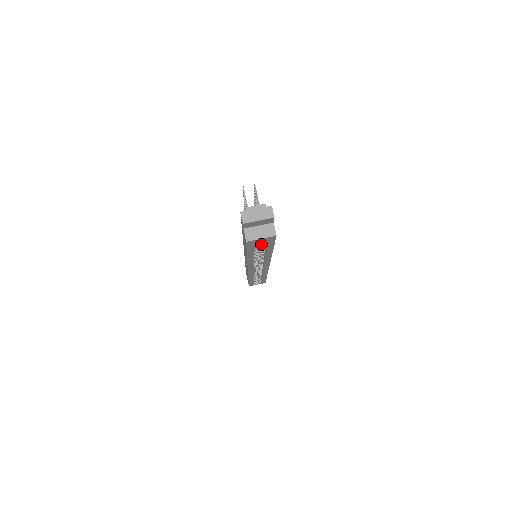
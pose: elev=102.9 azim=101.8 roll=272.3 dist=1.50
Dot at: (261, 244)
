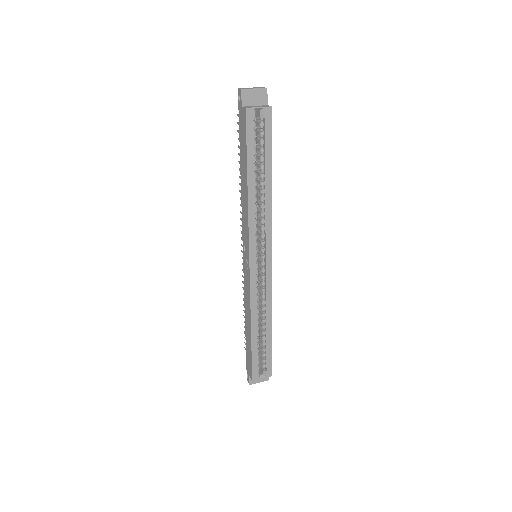
Dot at: (259, 150)
